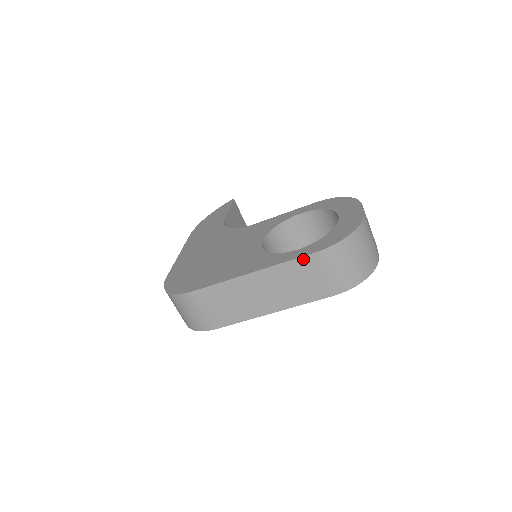
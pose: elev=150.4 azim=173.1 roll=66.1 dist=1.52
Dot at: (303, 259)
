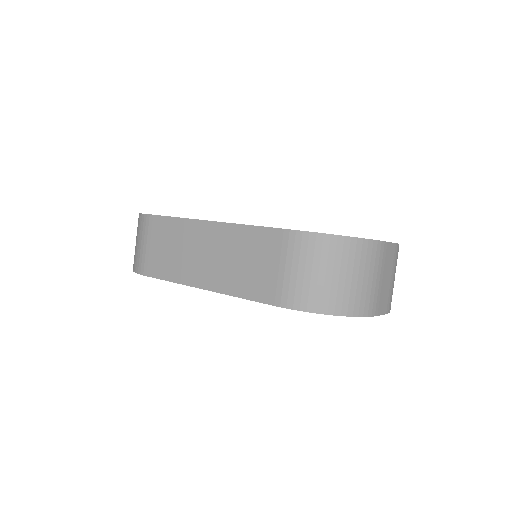
Dot at: (268, 231)
